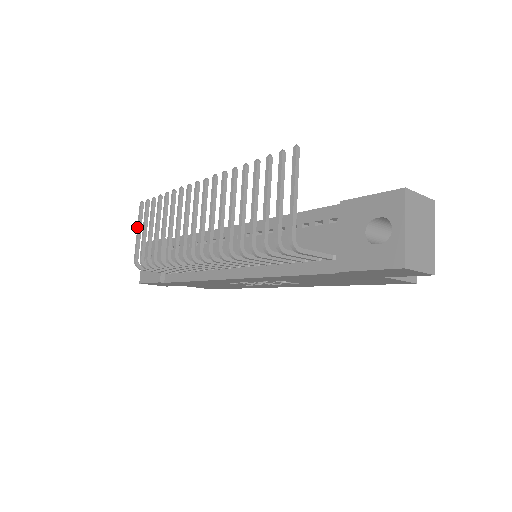
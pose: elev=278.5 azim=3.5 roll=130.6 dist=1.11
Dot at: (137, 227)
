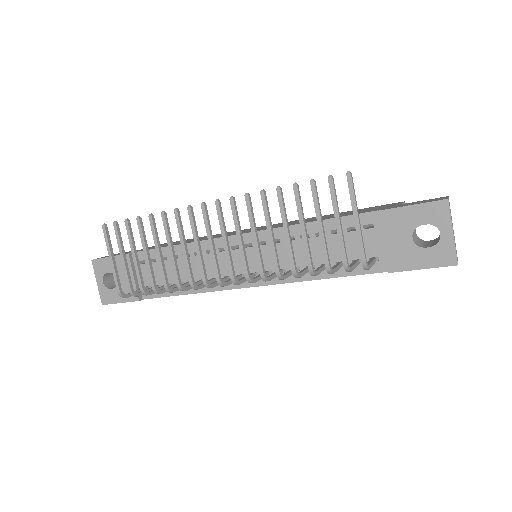
Dot at: (108, 254)
